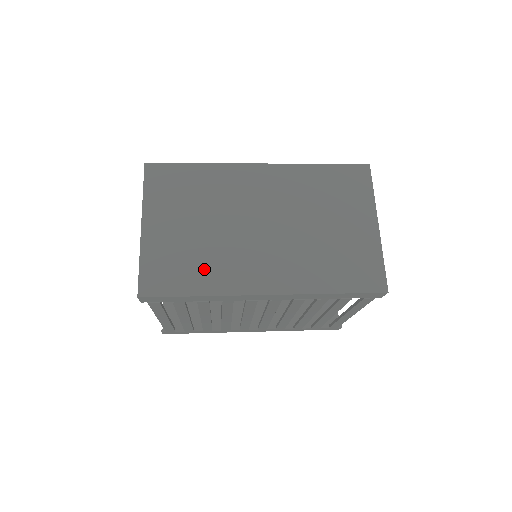
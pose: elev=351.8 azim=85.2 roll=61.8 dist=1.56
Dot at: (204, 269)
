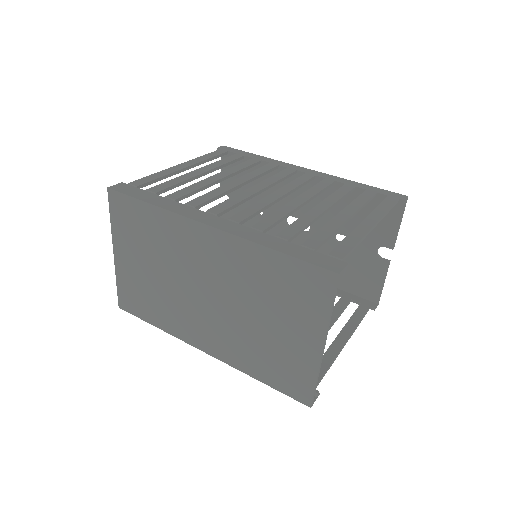
Dot at: (159, 309)
